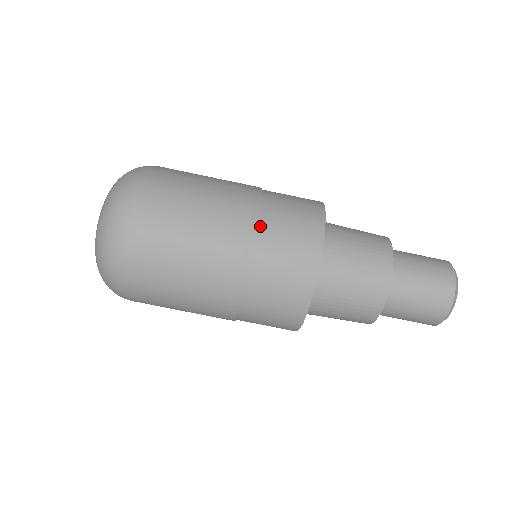
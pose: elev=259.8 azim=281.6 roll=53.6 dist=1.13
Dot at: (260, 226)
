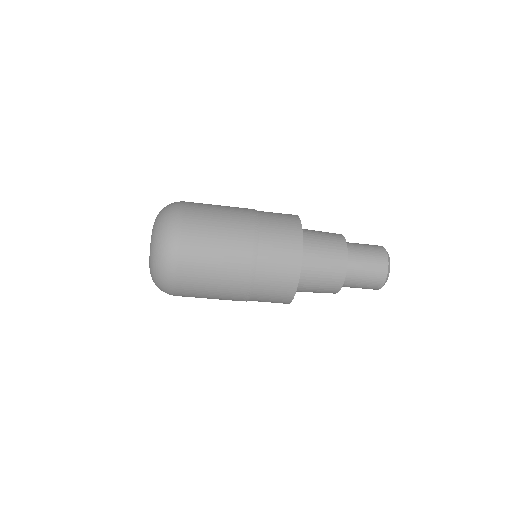
Dot at: (257, 281)
